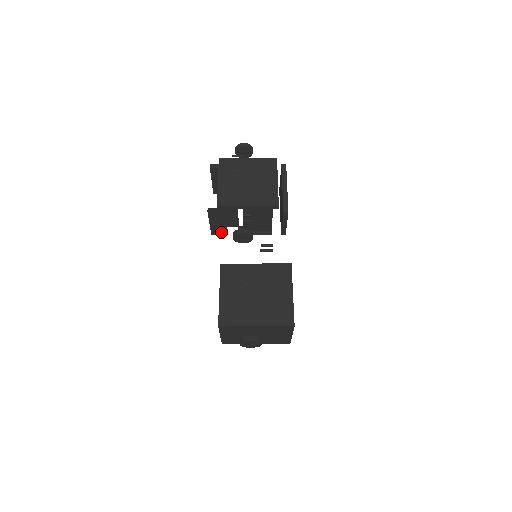
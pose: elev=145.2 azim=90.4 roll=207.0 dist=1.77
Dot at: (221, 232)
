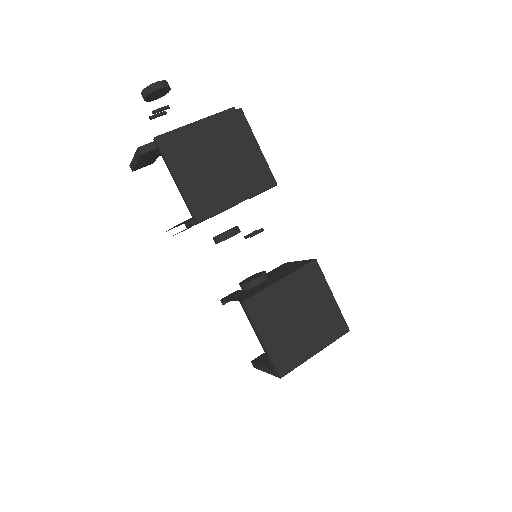
Dot at: occluded
